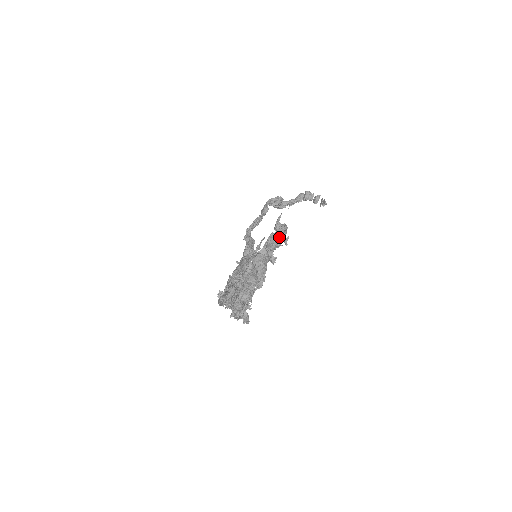
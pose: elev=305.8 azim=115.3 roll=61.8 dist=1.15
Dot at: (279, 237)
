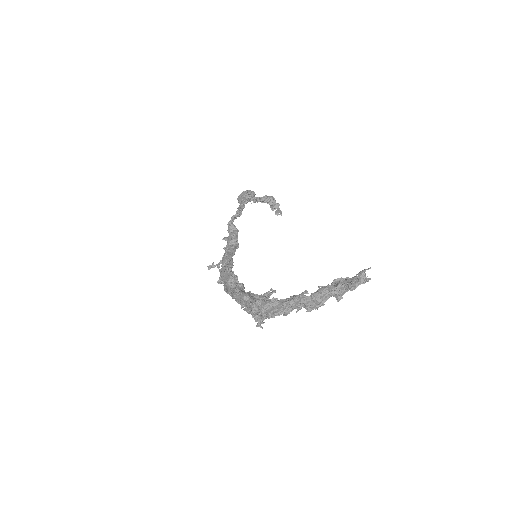
Dot at: occluded
